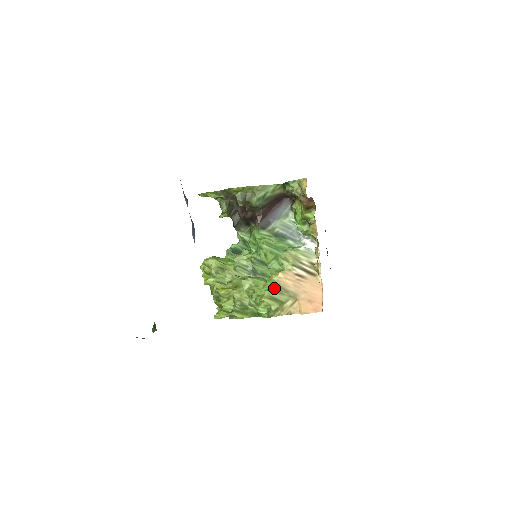
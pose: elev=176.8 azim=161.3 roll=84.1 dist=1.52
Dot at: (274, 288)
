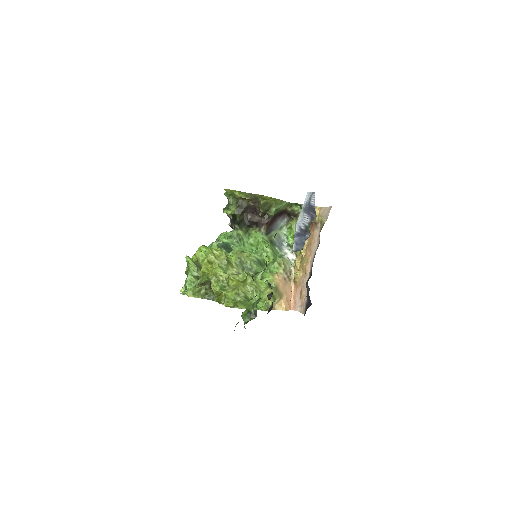
Dot at: (272, 287)
